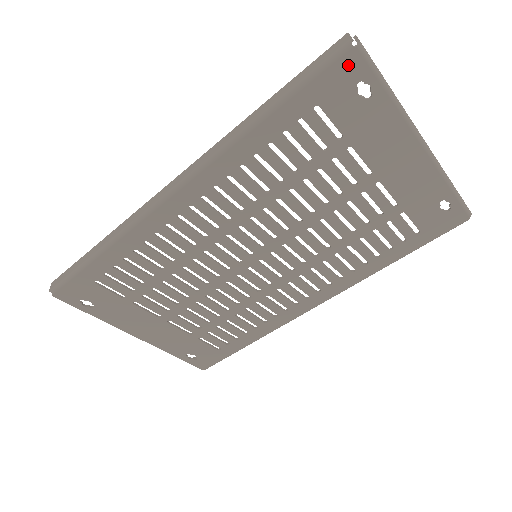
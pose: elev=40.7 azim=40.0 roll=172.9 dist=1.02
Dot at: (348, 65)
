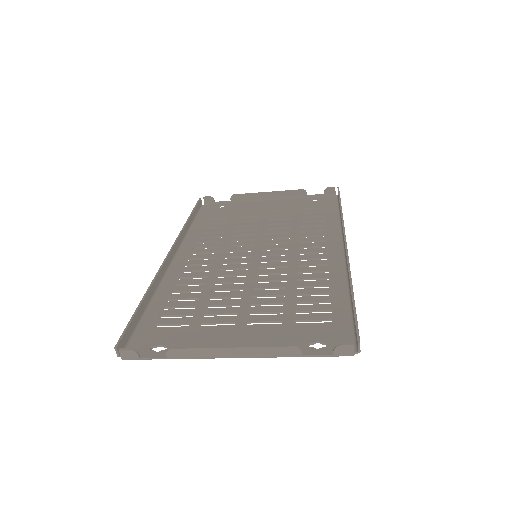
Dot at: occluded
